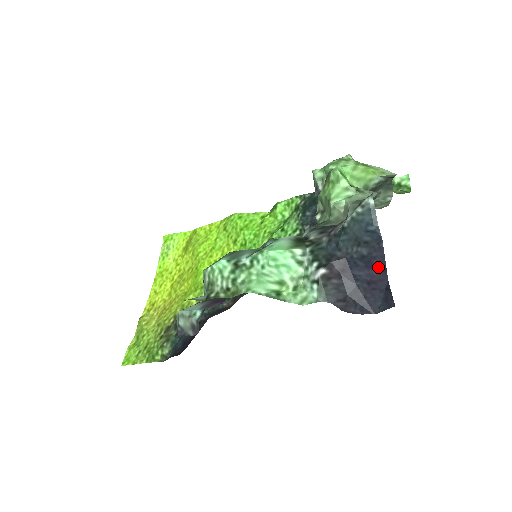
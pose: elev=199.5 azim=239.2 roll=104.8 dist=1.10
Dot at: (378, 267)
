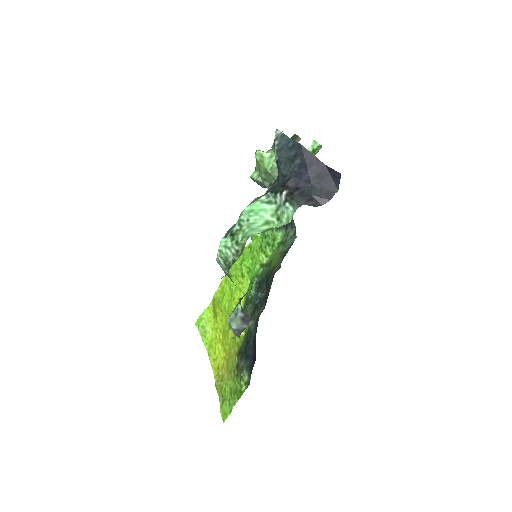
Dot at: (313, 162)
